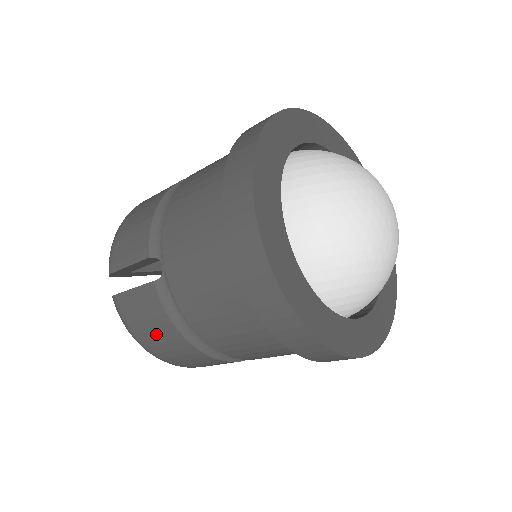
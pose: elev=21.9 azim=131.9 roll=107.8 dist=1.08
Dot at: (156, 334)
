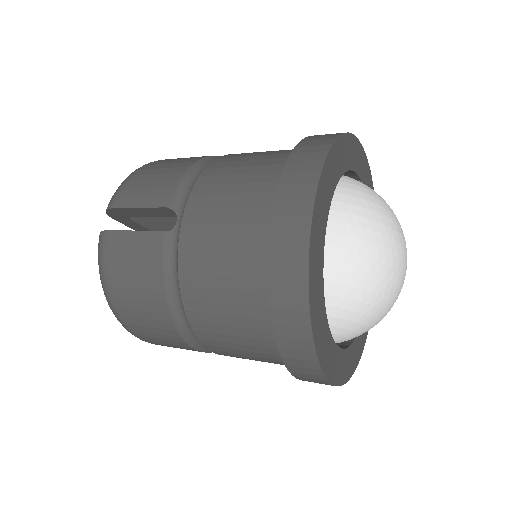
Dot at: (133, 286)
